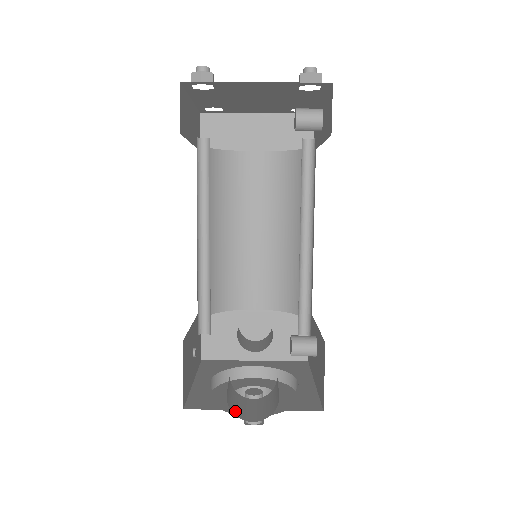
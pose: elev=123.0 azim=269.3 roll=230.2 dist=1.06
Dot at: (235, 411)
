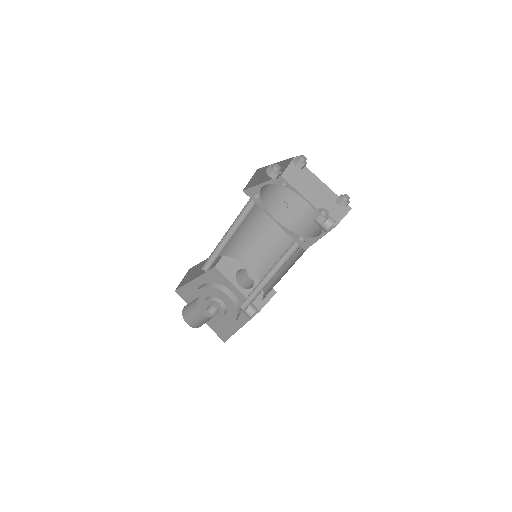
Dot at: (185, 314)
